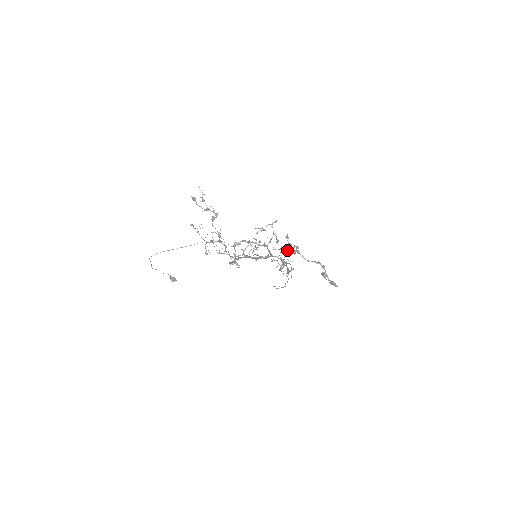
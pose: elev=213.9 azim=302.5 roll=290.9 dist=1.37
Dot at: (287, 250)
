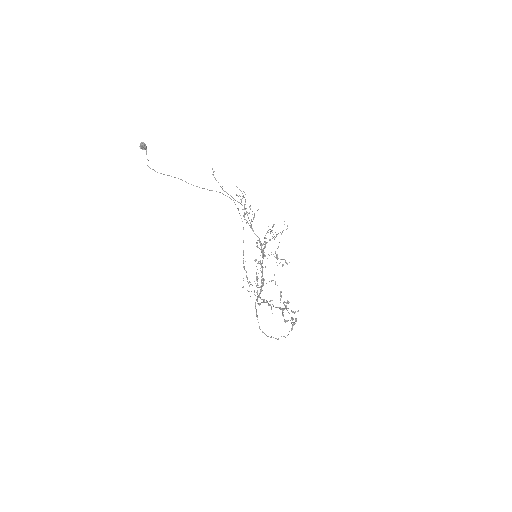
Dot at: occluded
